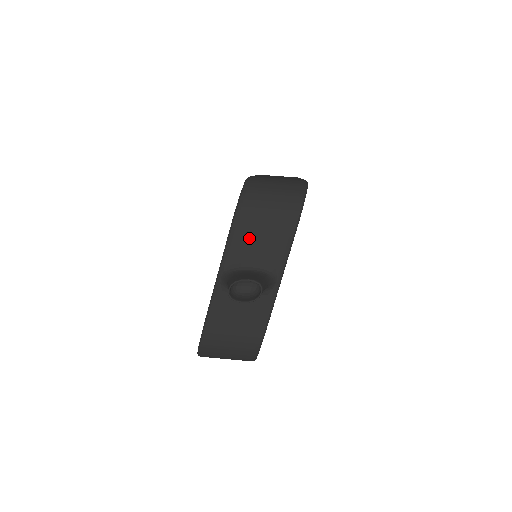
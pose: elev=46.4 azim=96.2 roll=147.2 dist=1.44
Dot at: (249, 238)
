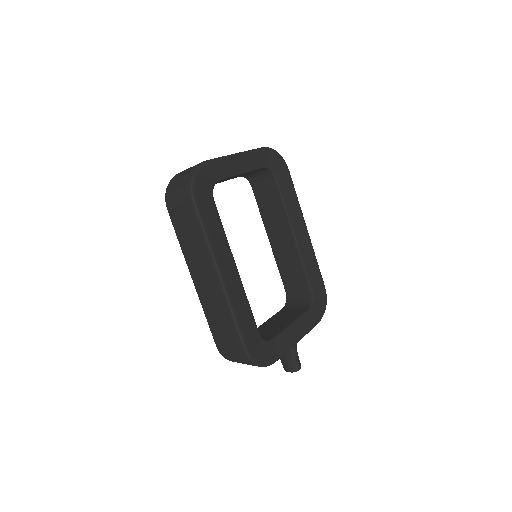
Dot at: occluded
